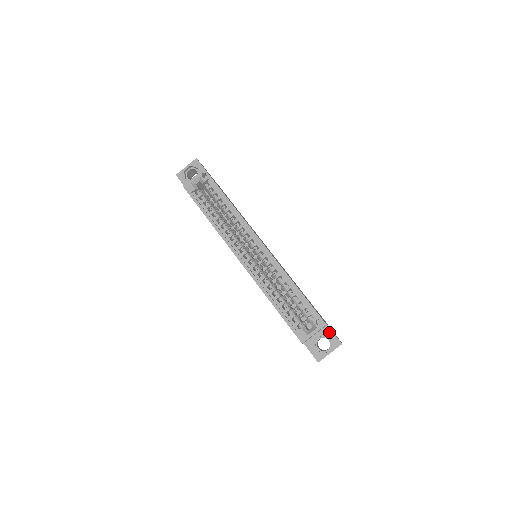
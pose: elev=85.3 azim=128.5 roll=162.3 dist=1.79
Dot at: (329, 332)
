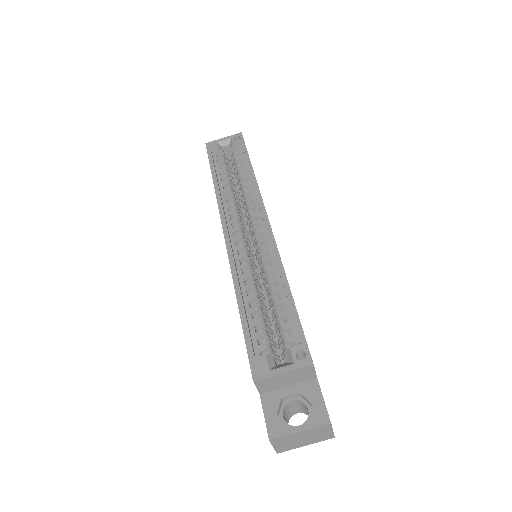
Dot at: (315, 391)
